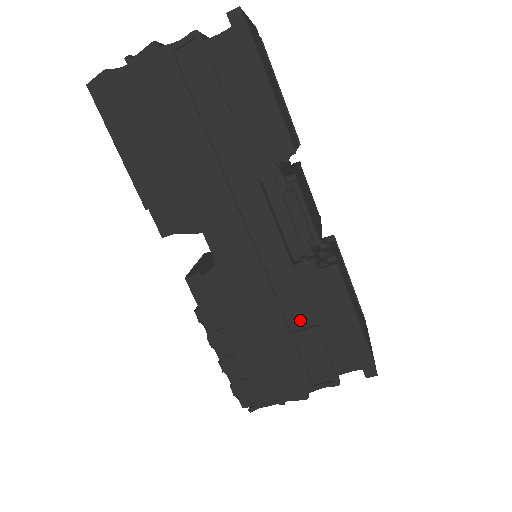
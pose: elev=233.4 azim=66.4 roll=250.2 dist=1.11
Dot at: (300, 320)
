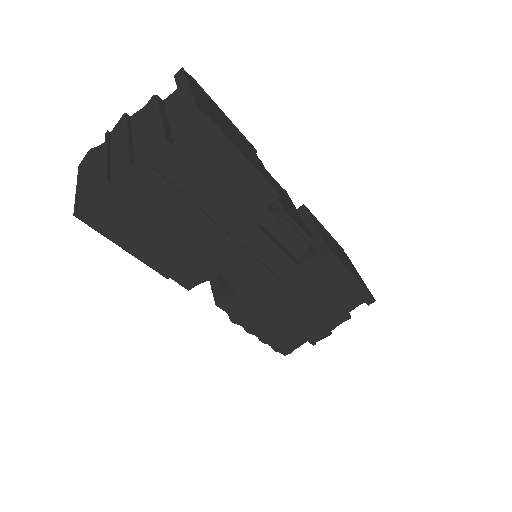
Dot at: (314, 295)
